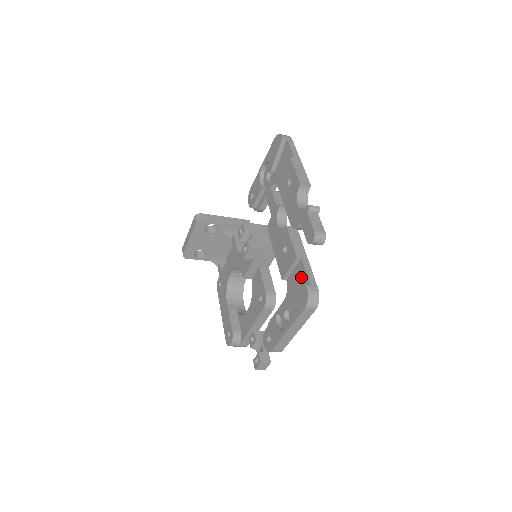
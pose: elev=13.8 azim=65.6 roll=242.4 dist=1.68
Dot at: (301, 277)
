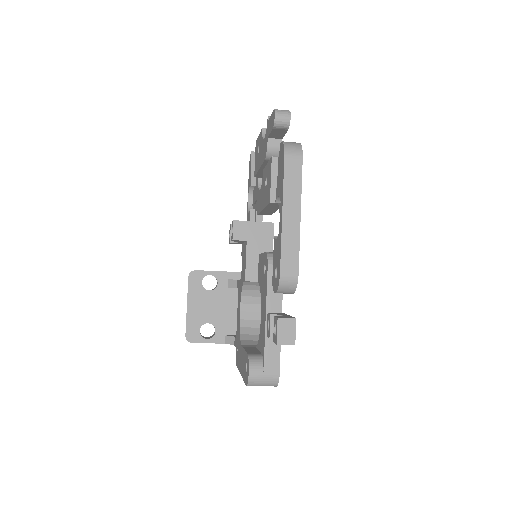
Dot at: occluded
